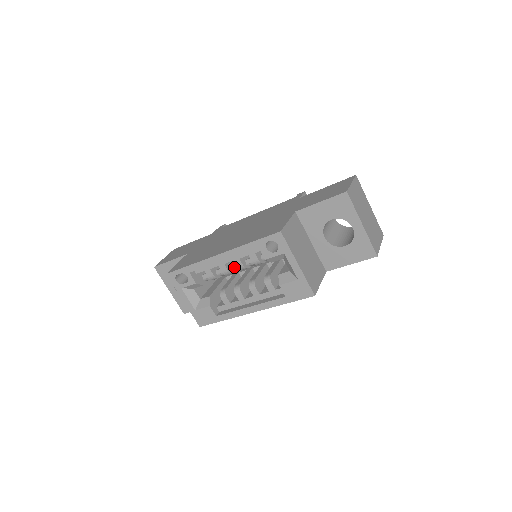
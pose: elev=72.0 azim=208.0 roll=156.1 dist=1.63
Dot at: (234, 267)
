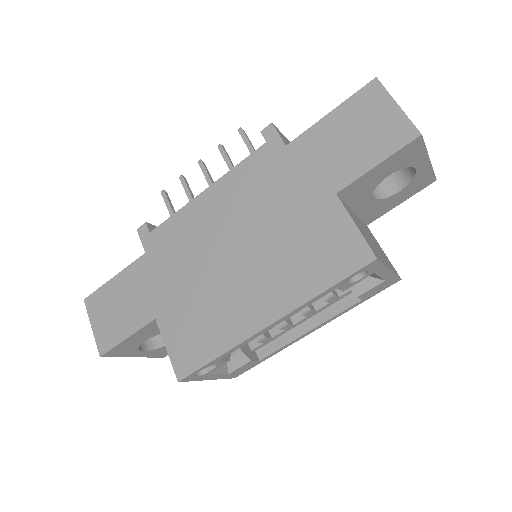
Dot at: occluded
